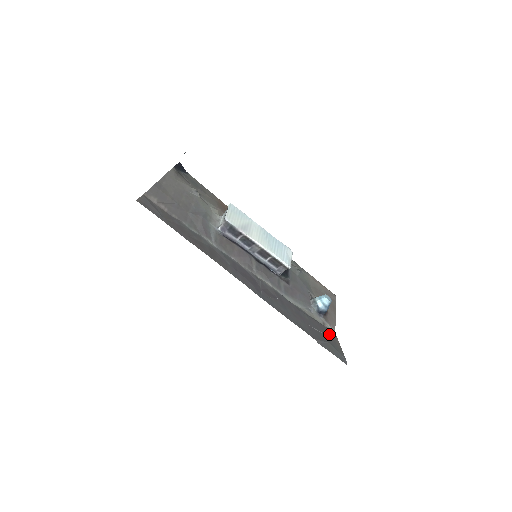
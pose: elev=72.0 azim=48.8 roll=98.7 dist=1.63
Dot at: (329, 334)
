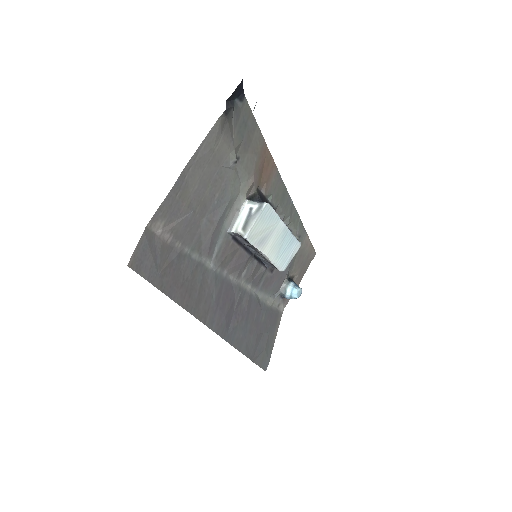
Dot at: (274, 325)
